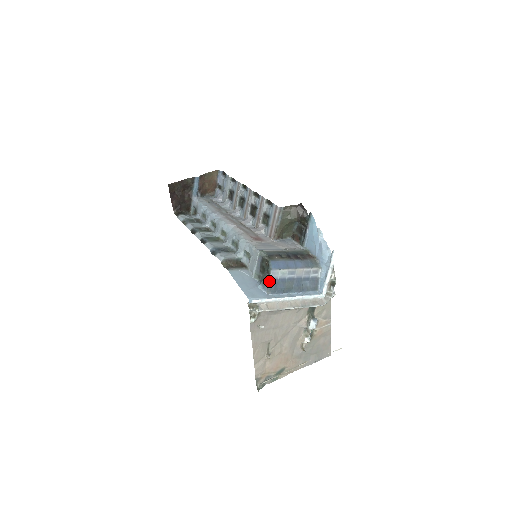
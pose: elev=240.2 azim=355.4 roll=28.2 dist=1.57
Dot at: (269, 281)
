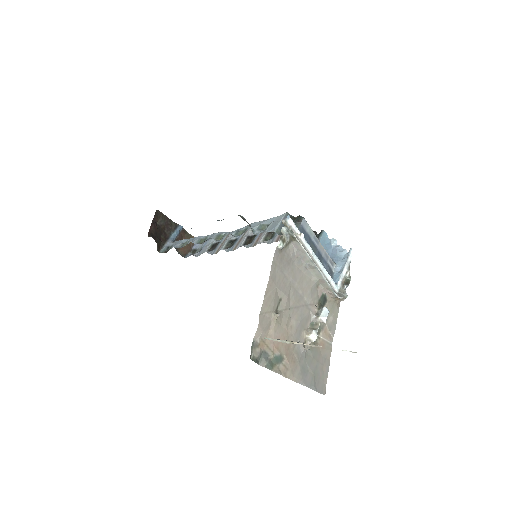
Dot at: (299, 226)
